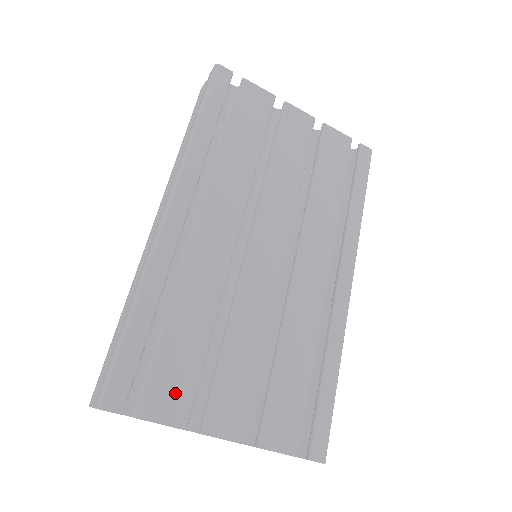
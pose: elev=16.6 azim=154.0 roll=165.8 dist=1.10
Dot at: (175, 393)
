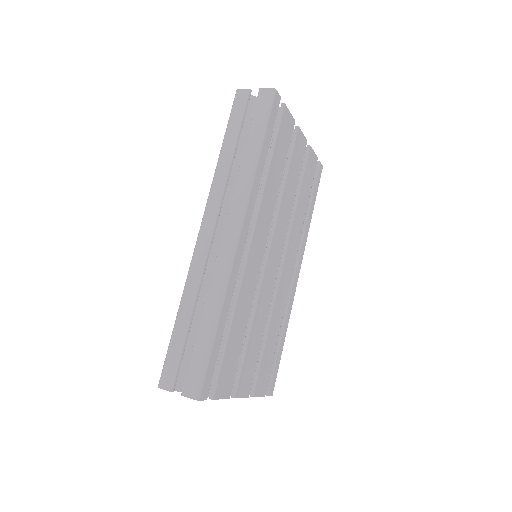
Dot at: (228, 376)
